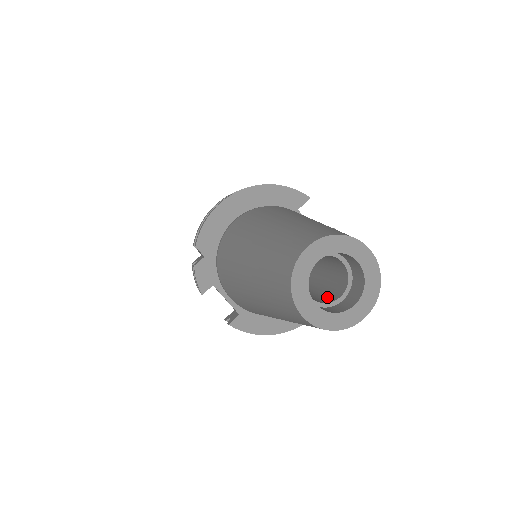
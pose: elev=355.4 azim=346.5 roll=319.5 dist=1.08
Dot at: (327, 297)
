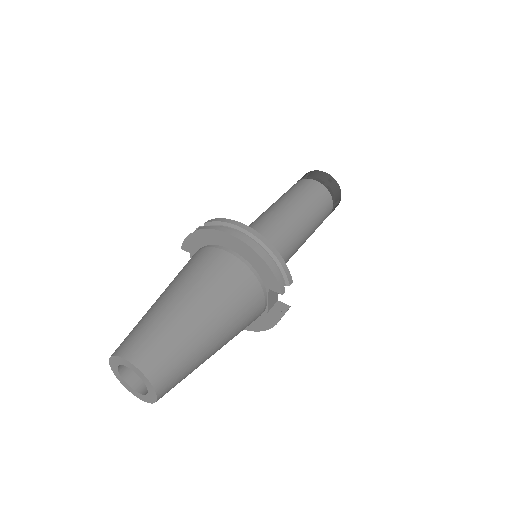
Dot at: occluded
